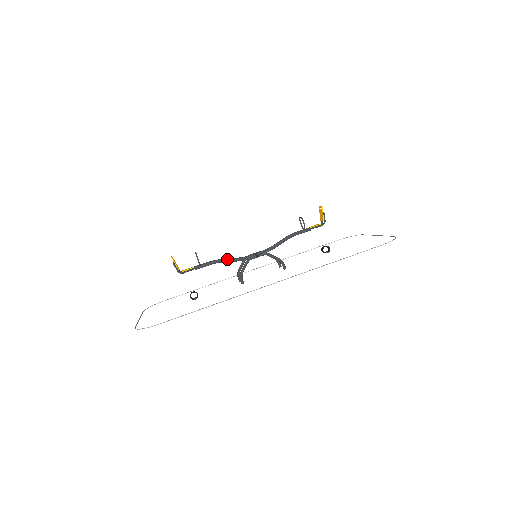
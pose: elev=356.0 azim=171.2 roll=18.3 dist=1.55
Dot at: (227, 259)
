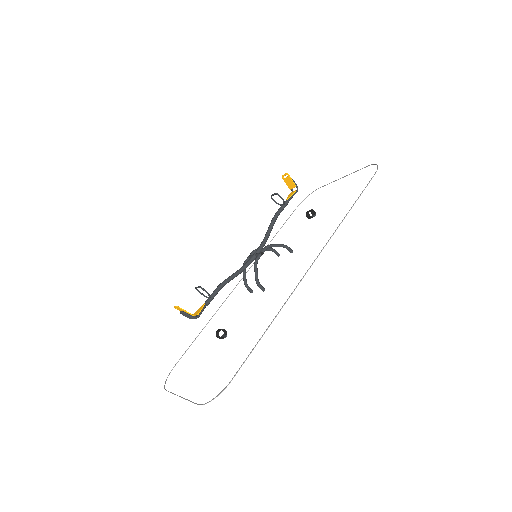
Dot at: (232, 275)
